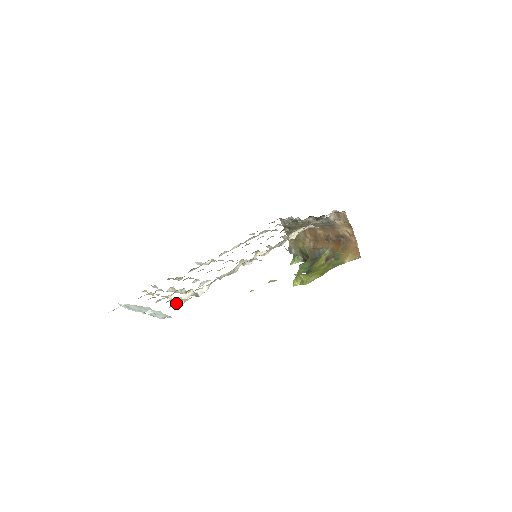
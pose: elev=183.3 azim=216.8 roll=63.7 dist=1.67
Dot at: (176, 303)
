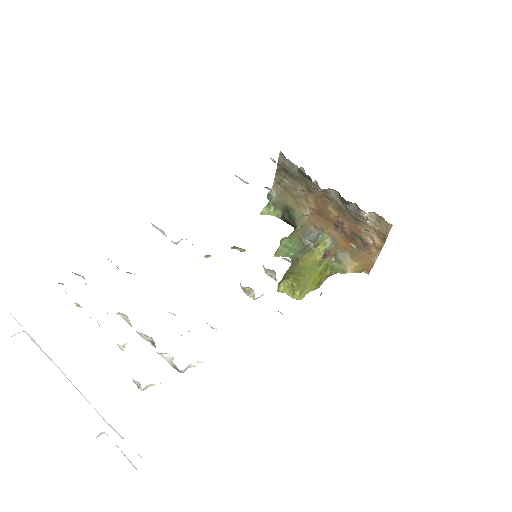
Dot at: occluded
